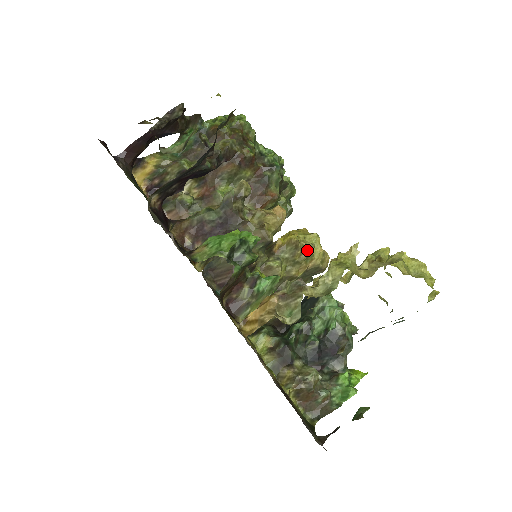
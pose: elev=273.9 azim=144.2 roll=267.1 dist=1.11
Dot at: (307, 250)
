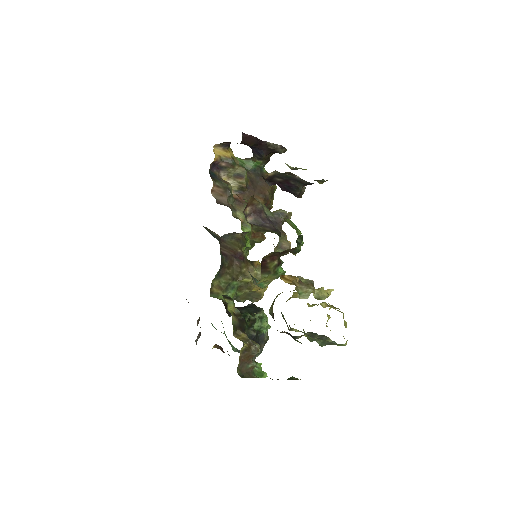
Dot at: occluded
